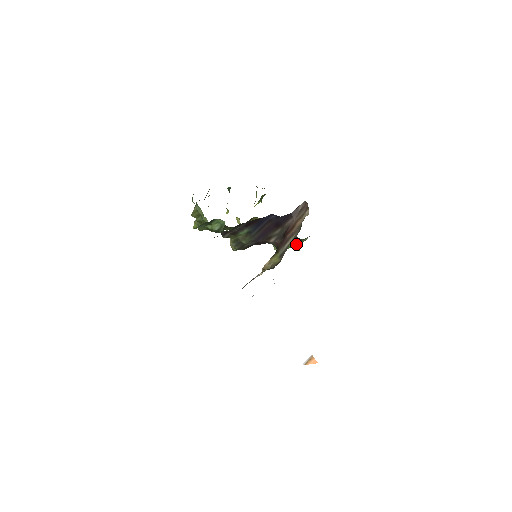
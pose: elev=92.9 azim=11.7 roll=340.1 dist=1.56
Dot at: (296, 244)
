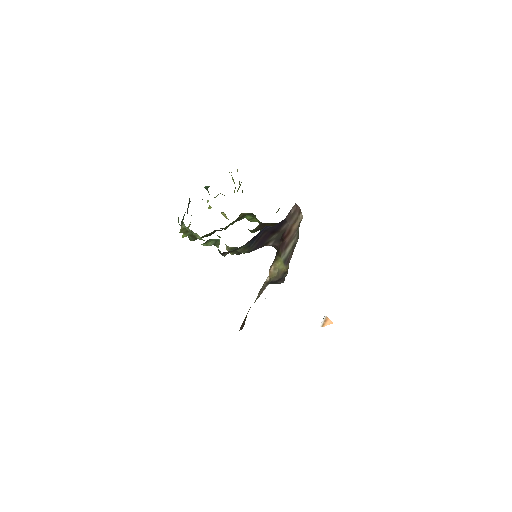
Dot at: occluded
